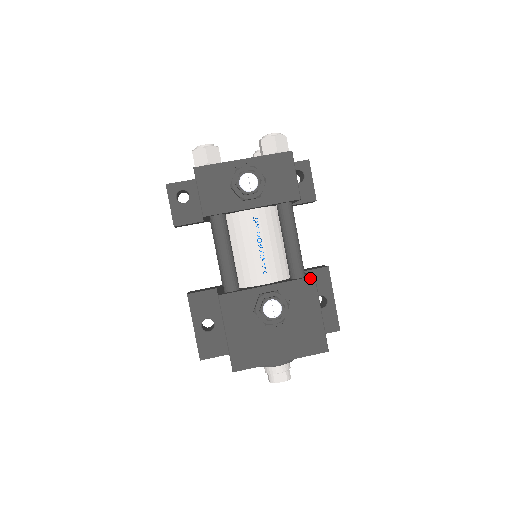
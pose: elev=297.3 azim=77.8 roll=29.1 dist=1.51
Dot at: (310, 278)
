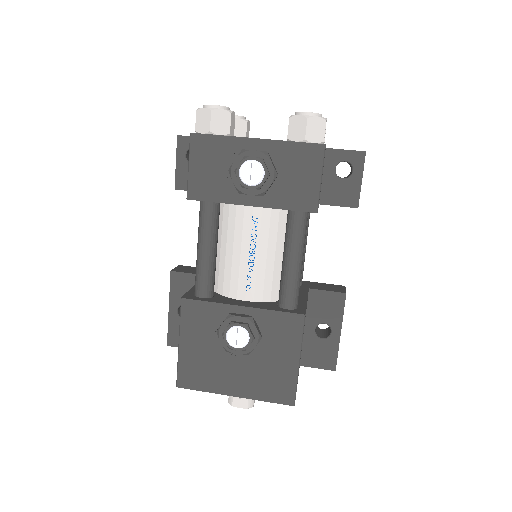
Dot at: (298, 315)
